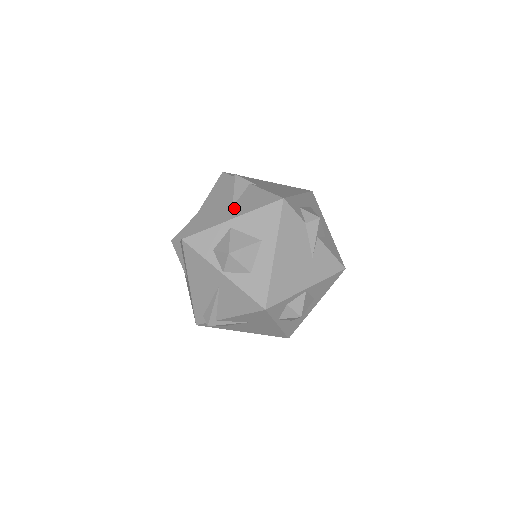
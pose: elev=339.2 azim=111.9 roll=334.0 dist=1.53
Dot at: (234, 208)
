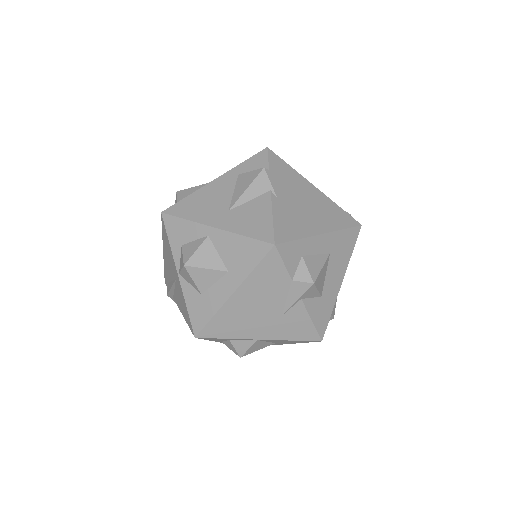
Dot at: (228, 214)
